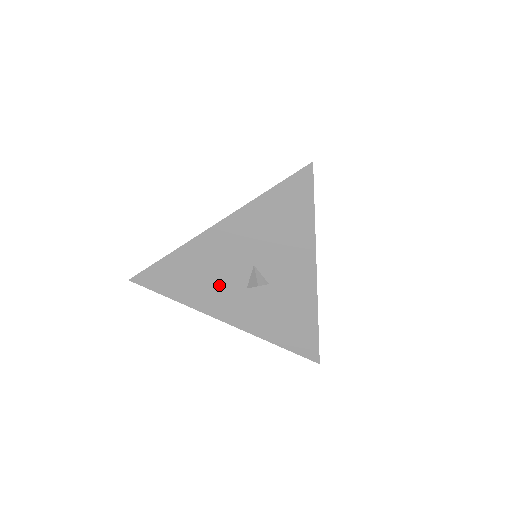
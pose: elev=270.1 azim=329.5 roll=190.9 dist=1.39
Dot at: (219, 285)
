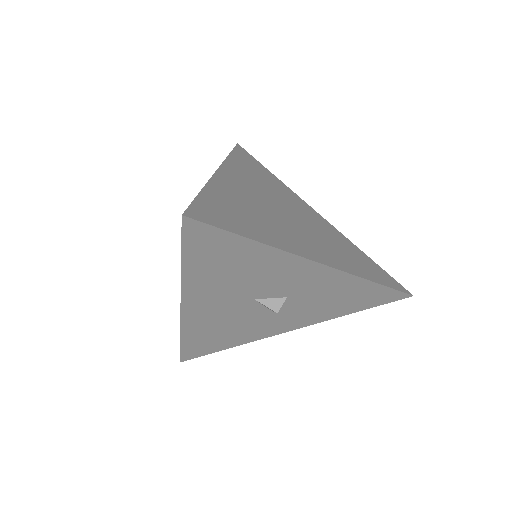
Dot at: (247, 324)
